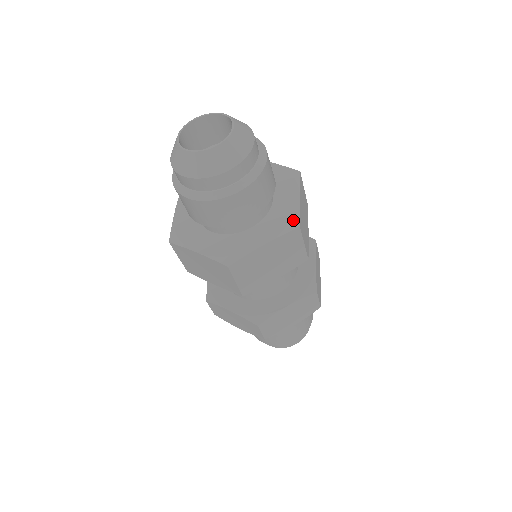
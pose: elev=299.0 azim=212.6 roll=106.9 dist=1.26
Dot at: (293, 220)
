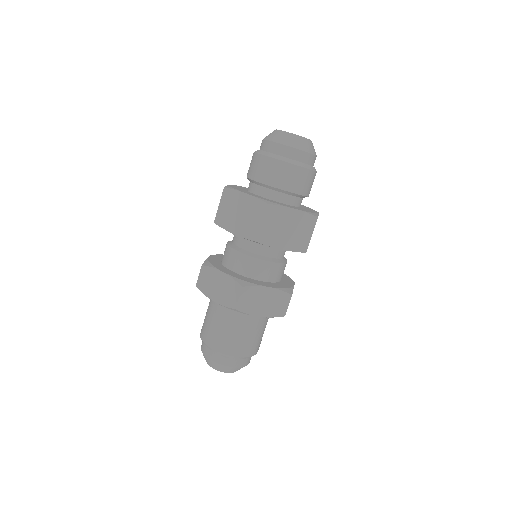
Dot at: occluded
